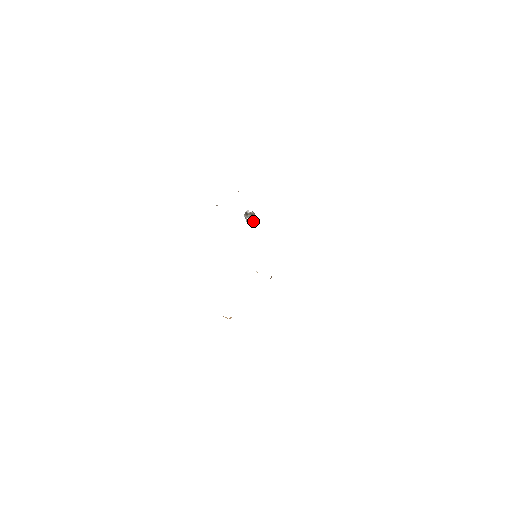
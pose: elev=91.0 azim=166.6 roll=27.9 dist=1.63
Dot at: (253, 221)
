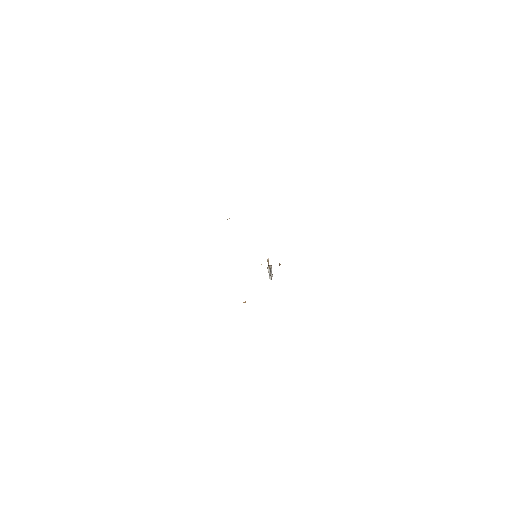
Dot at: (269, 266)
